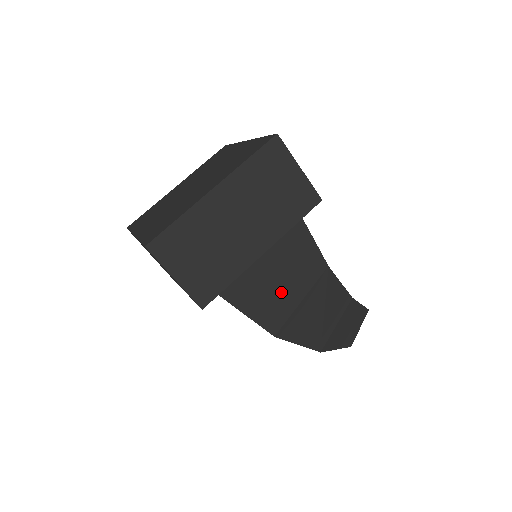
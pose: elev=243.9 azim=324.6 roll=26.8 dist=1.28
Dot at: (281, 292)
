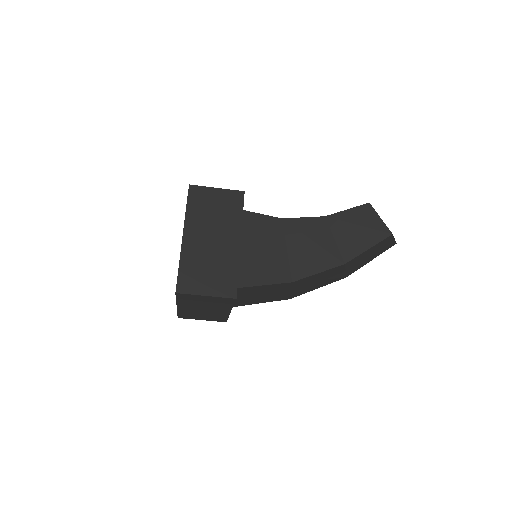
Dot at: (270, 296)
